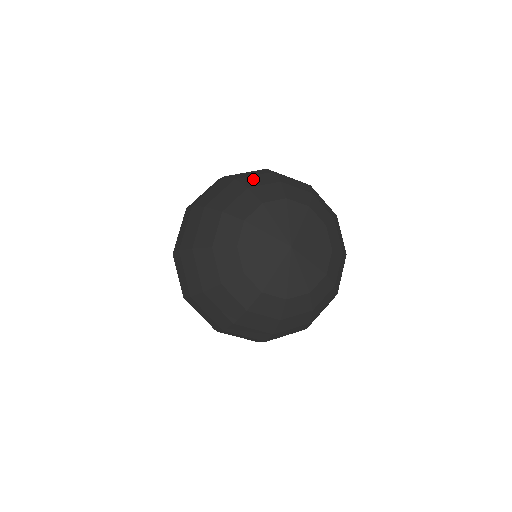
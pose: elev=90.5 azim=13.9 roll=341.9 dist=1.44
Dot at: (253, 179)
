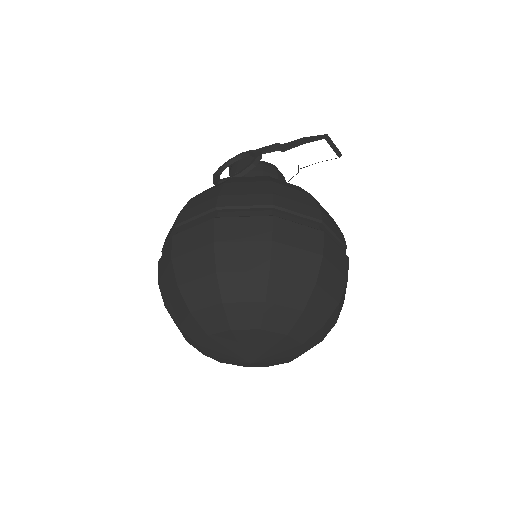
Dot at: (194, 291)
